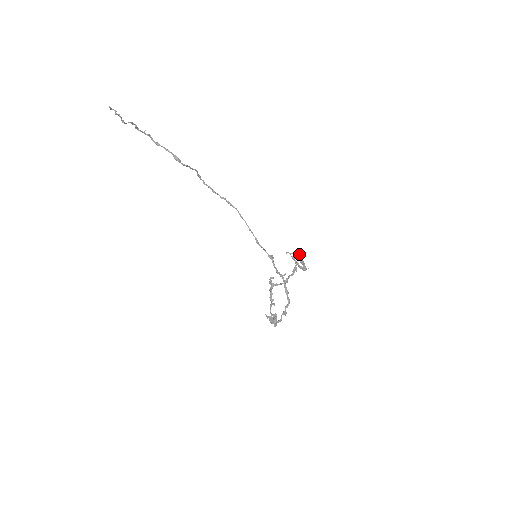
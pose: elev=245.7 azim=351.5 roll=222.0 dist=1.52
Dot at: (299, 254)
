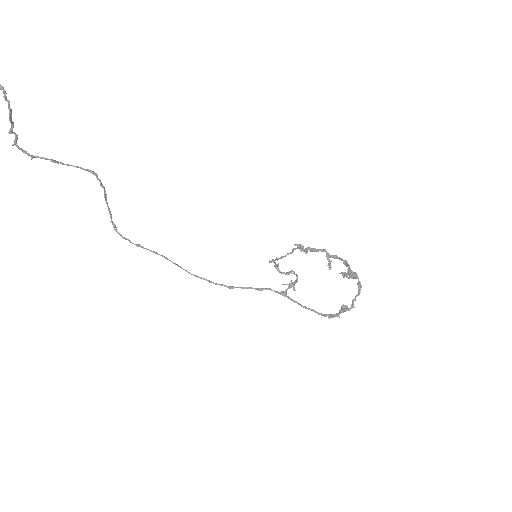
Dot at: (276, 267)
